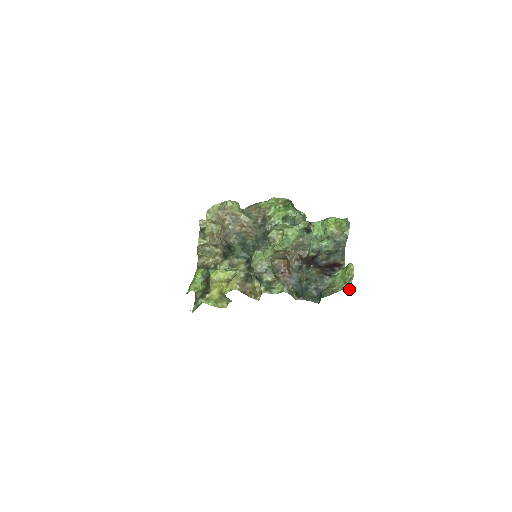
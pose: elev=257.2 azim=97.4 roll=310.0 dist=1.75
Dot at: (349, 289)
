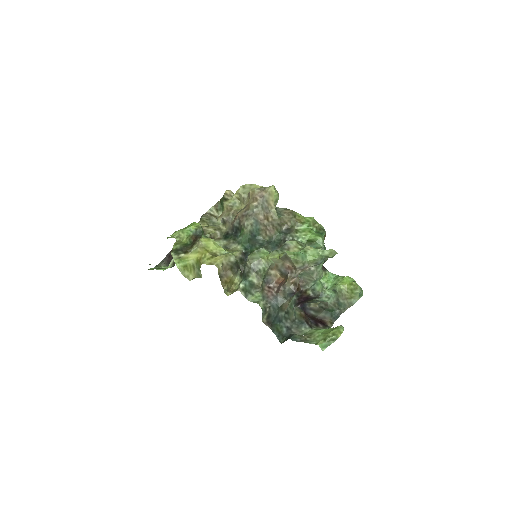
Dot at: (323, 349)
